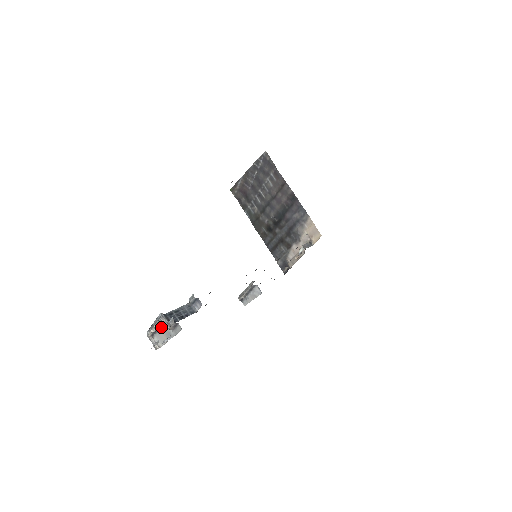
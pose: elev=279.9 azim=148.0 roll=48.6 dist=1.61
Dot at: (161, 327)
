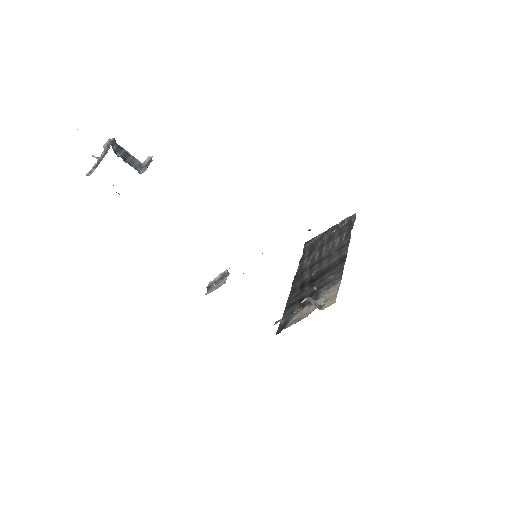
Dot at: occluded
